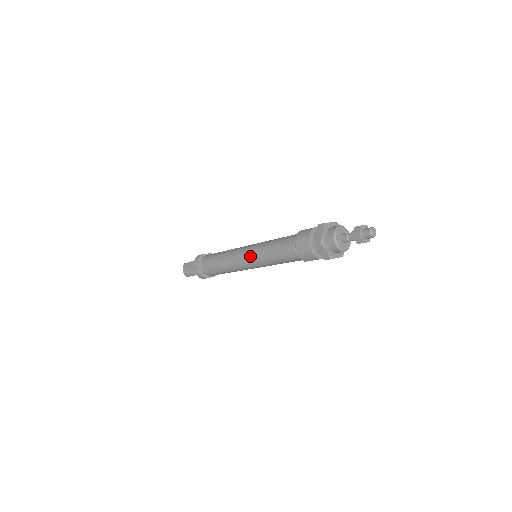
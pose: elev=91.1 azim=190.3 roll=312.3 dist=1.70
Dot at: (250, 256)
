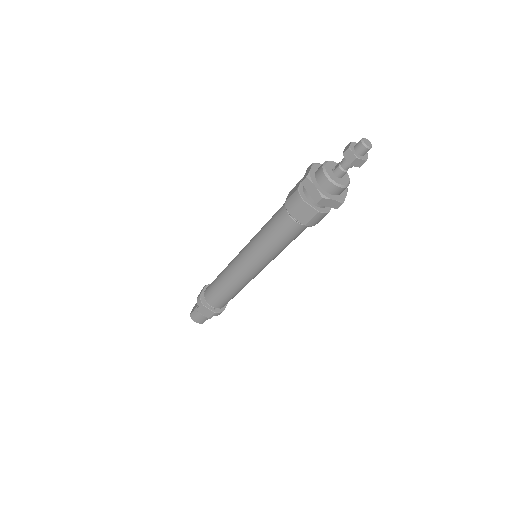
Dot at: (253, 263)
